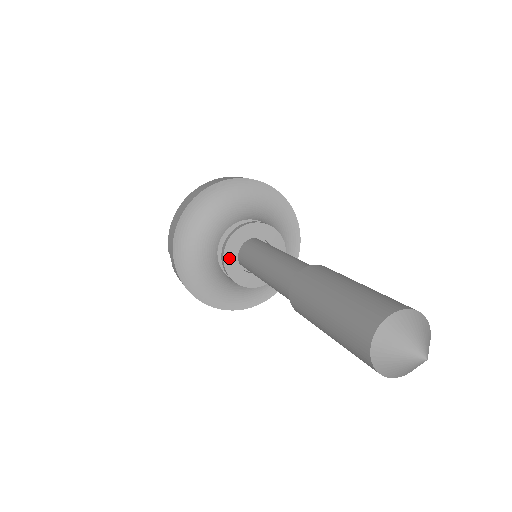
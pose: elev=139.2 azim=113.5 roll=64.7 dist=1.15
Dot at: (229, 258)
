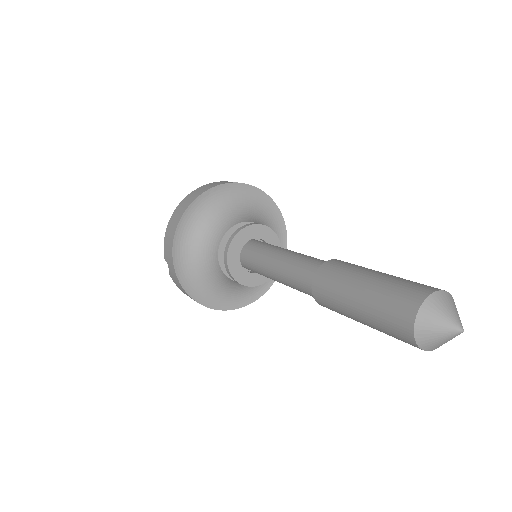
Dot at: (232, 260)
